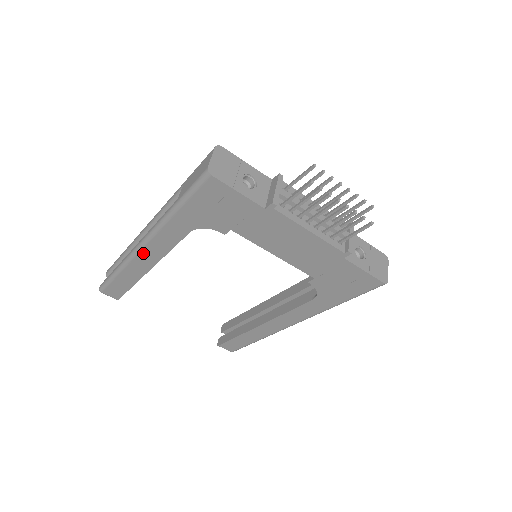
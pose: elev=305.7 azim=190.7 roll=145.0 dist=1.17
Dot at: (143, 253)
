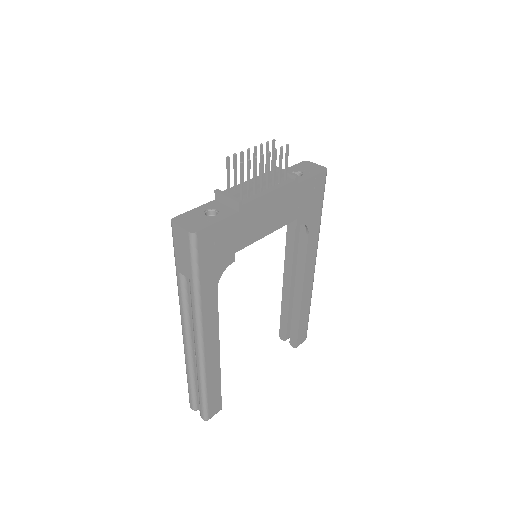
Dot at: (206, 347)
